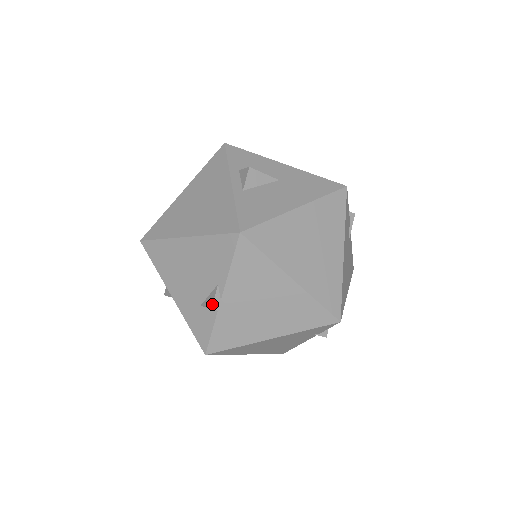
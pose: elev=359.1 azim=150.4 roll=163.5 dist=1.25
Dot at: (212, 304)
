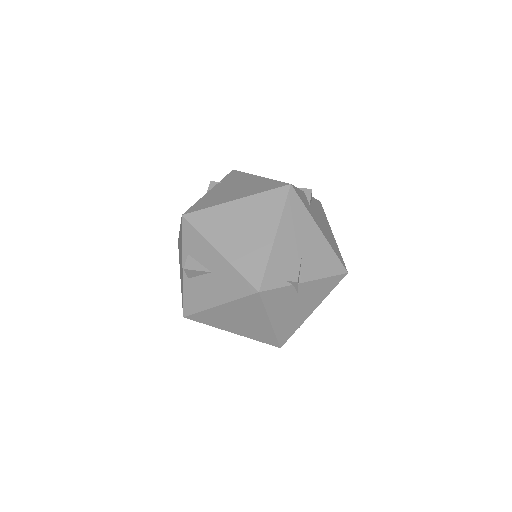
Dot at: occluded
